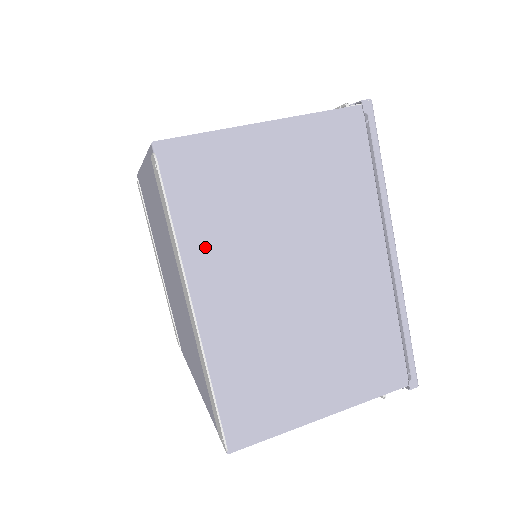
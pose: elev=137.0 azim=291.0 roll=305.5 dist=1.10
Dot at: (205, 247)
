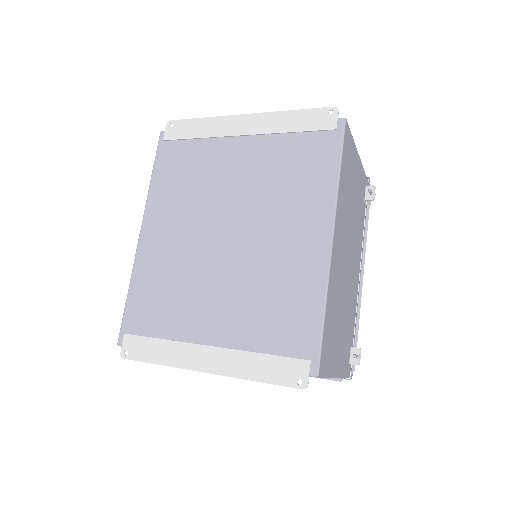
Dot at: occluded
